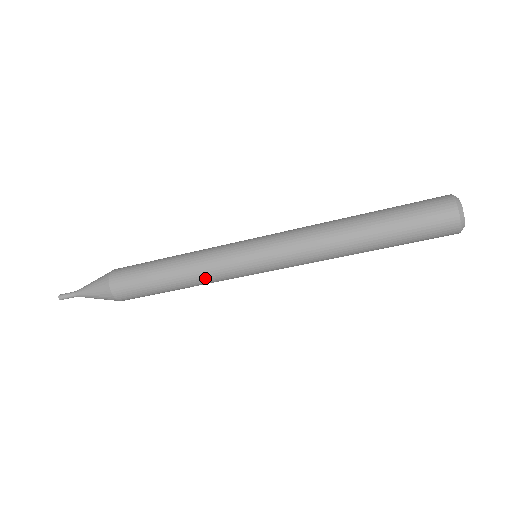
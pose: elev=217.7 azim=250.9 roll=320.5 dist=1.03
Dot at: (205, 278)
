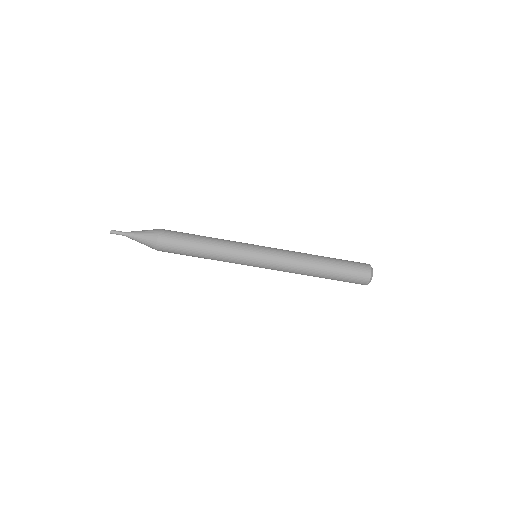
Dot at: (223, 257)
